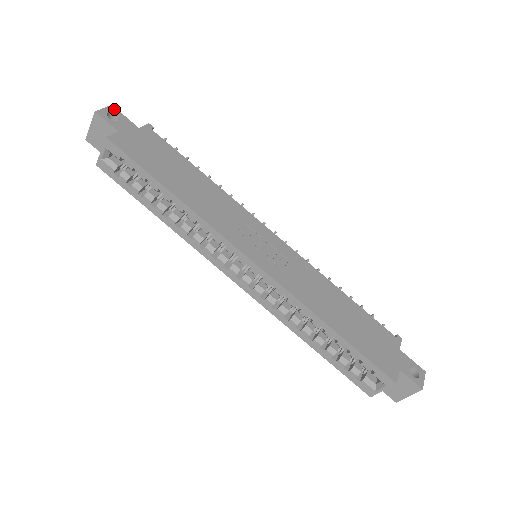
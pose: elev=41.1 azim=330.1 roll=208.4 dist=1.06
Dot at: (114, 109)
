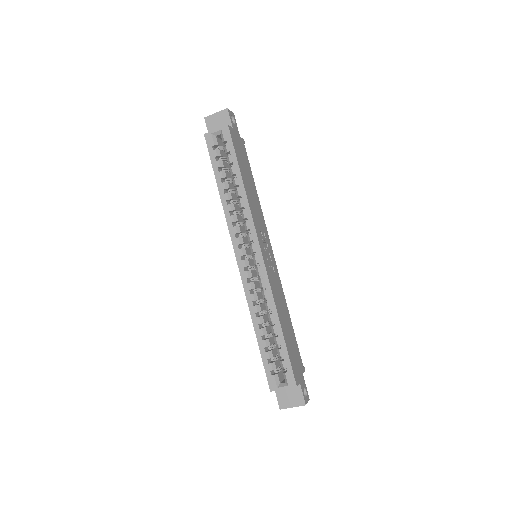
Dot at: (234, 116)
